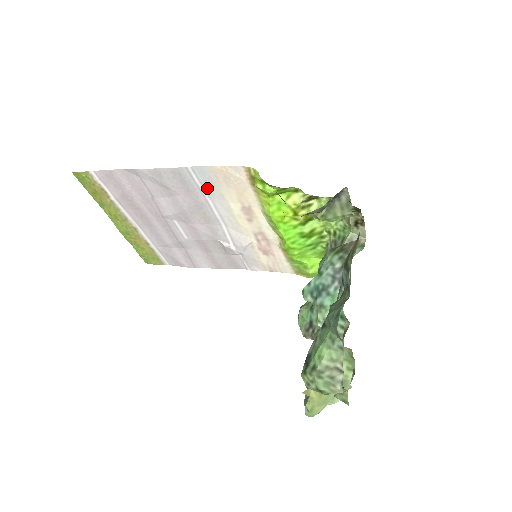
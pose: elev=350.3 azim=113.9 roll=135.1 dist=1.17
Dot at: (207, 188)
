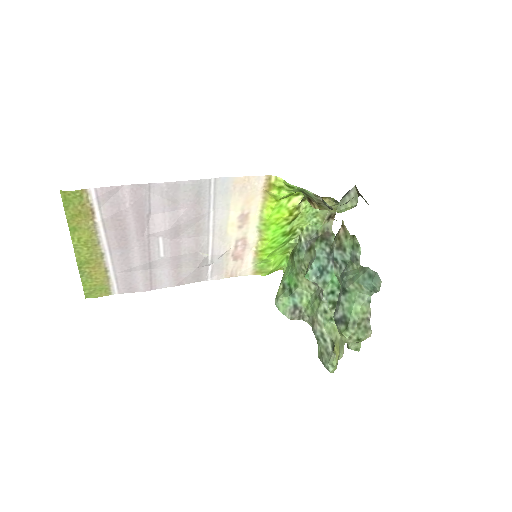
Dot at: (217, 199)
